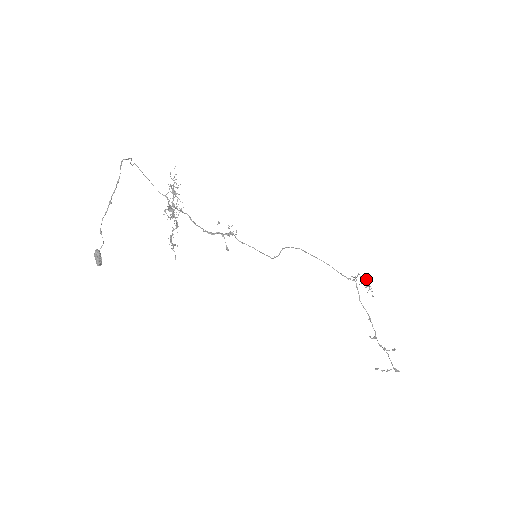
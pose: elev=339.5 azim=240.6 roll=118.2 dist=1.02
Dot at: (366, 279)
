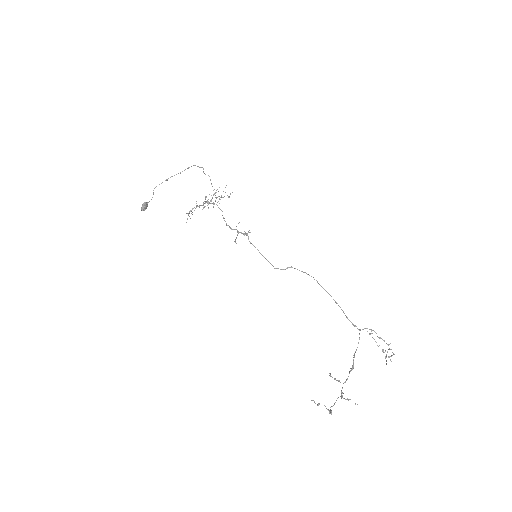
Dot at: (388, 345)
